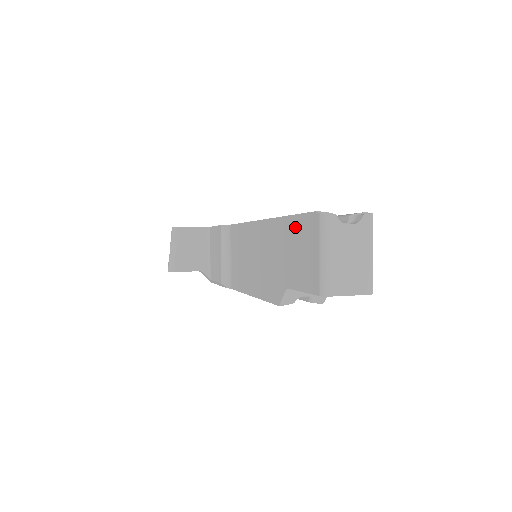
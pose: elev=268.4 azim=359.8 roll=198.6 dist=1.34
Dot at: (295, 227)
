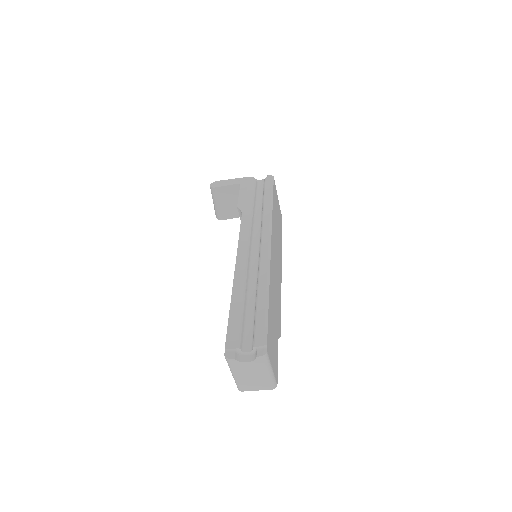
Dot at: occluded
